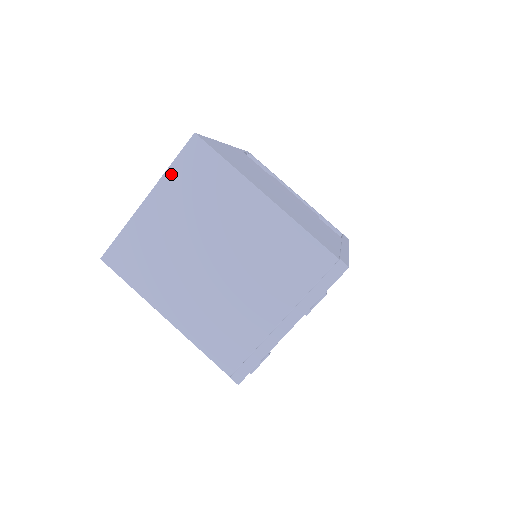
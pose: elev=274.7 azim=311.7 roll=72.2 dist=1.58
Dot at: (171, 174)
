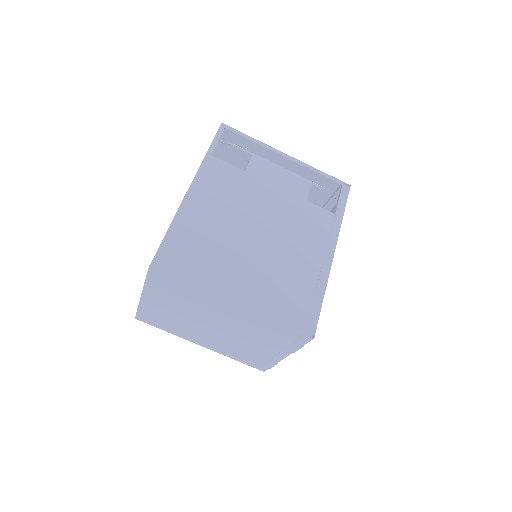
Dot at: (149, 287)
